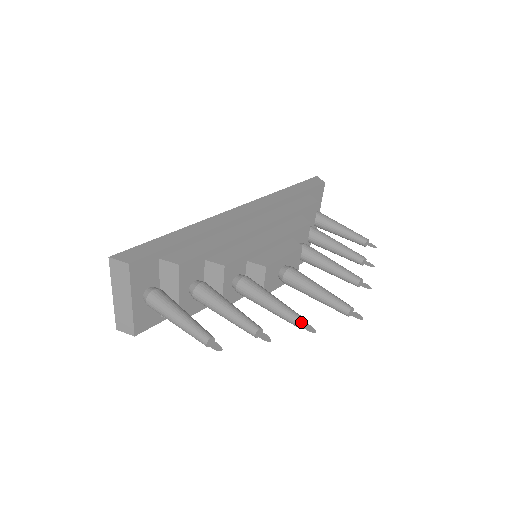
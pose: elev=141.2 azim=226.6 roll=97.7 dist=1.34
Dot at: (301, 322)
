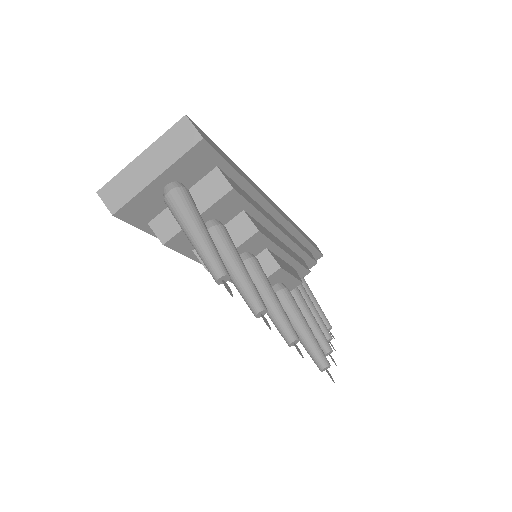
Dot at: (296, 338)
